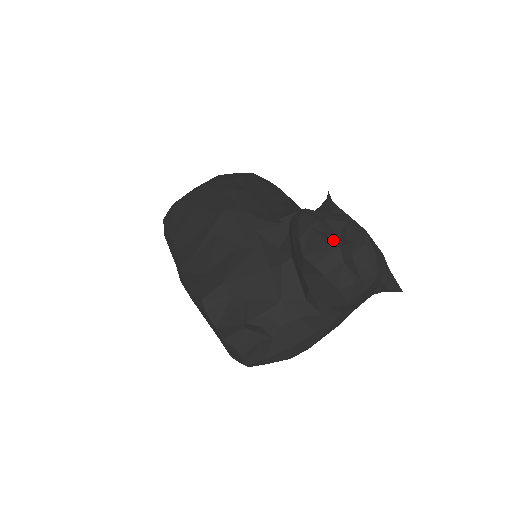
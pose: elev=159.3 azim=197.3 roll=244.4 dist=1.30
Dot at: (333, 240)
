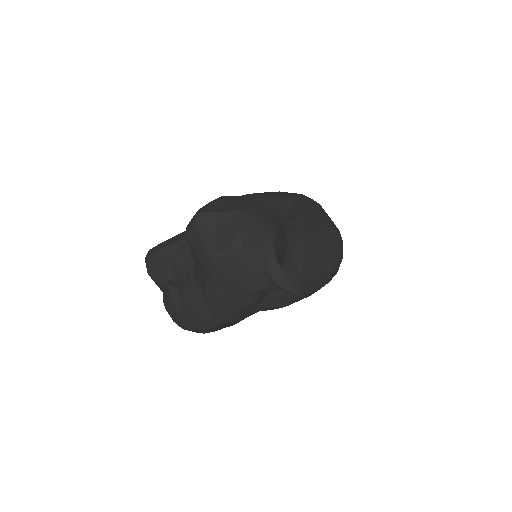
Dot at: (206, 210)
